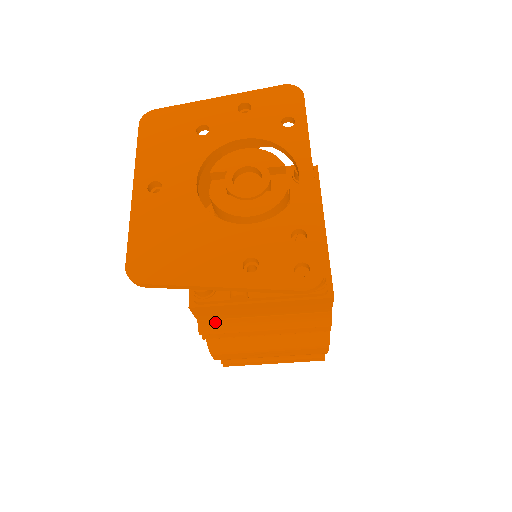
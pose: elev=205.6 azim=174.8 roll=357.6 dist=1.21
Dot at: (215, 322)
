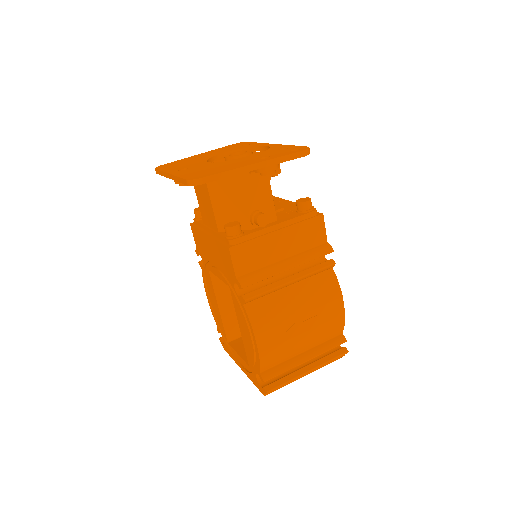
Dot at: (250, 274)
